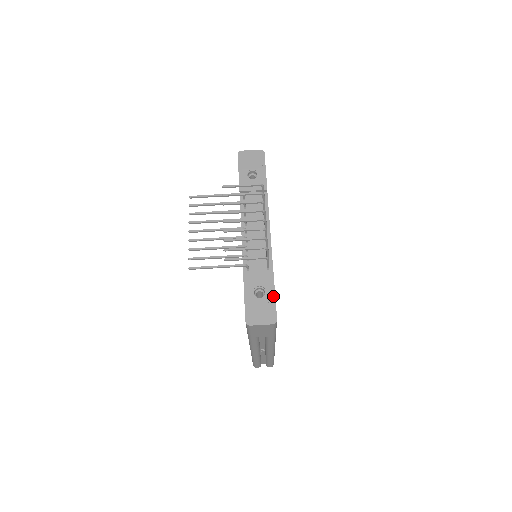
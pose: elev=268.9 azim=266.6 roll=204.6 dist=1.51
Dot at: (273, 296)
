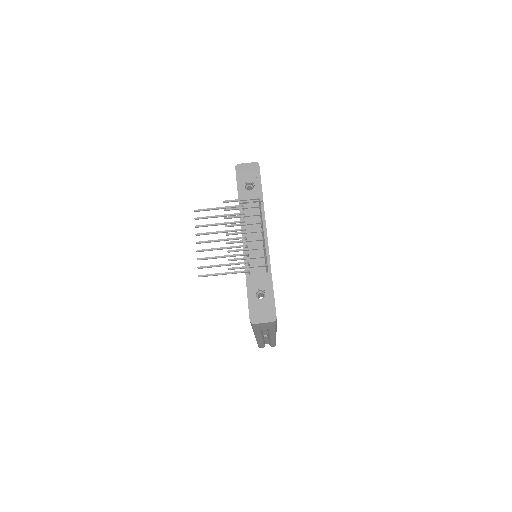
Dot at: (272, 297)
